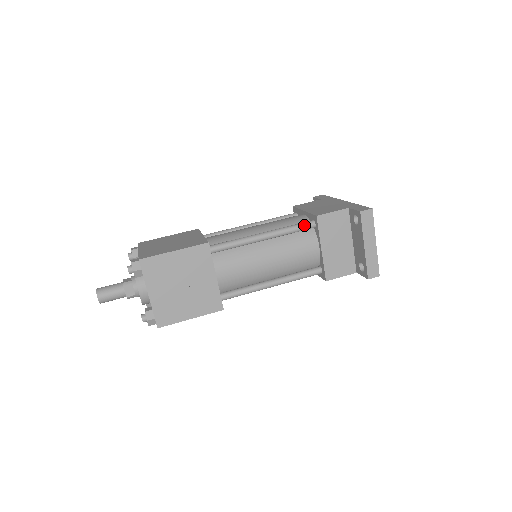
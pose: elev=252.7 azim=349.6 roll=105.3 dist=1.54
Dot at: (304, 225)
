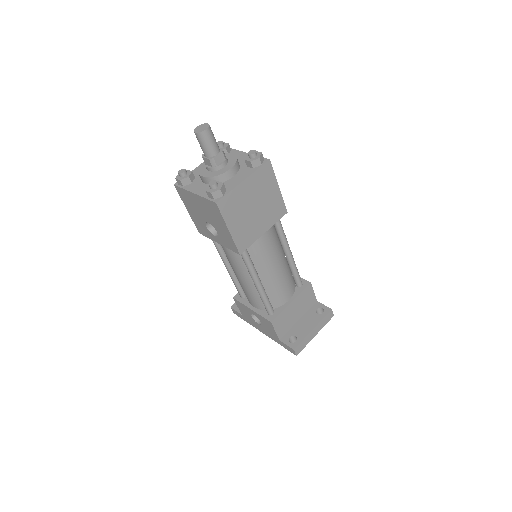
Dot at: (300, 278)
